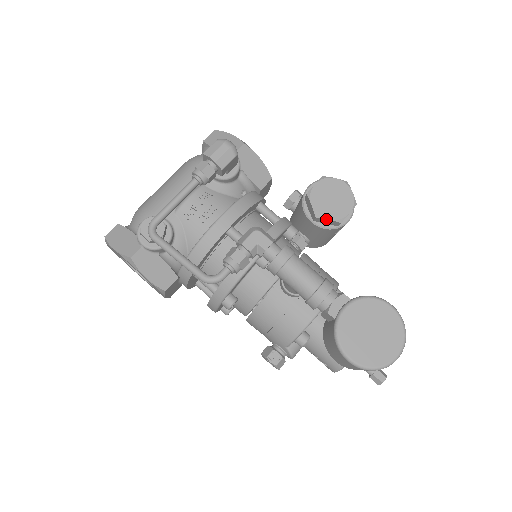
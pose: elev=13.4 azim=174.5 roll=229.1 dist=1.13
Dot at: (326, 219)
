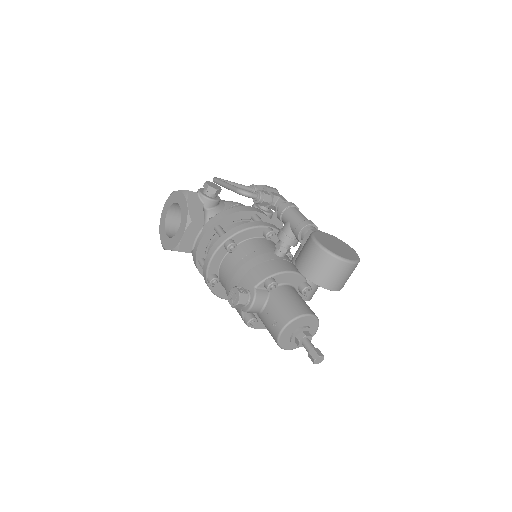
Dot at: occluded
